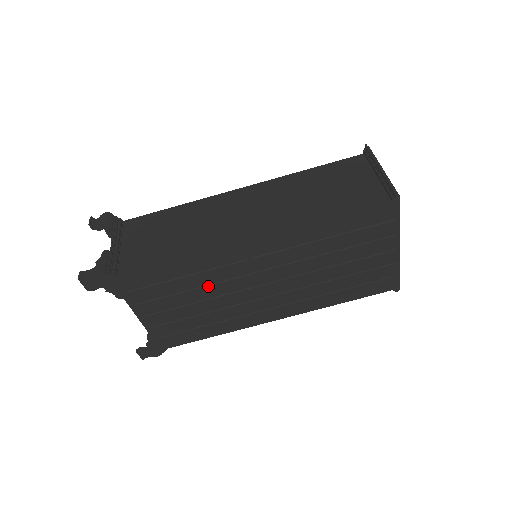
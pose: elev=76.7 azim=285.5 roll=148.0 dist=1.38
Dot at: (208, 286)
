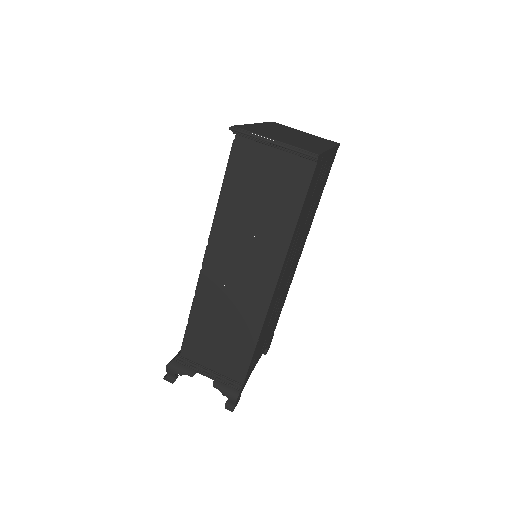
Dot at: (272, 313)
